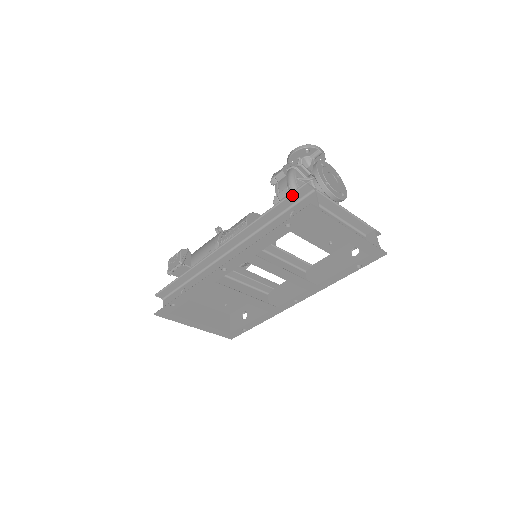
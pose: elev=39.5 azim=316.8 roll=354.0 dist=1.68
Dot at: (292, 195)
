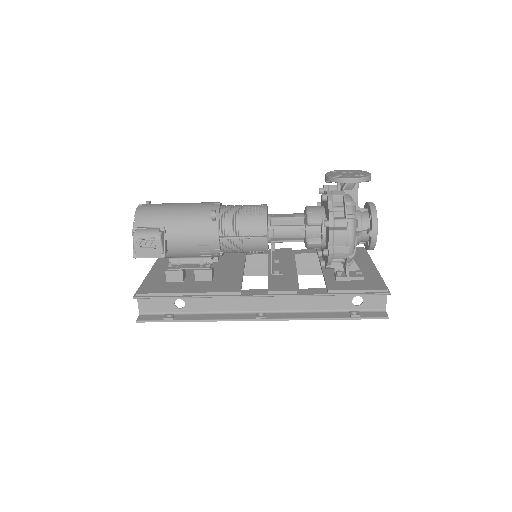
Dot at: (370, 294)
